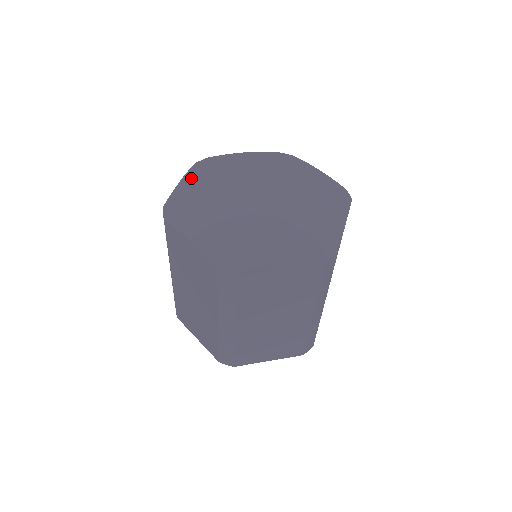
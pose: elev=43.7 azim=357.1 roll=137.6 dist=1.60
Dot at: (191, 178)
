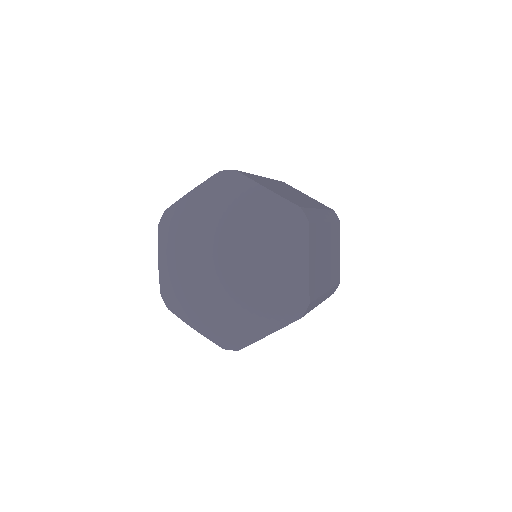
Dot at: (164, 255)
